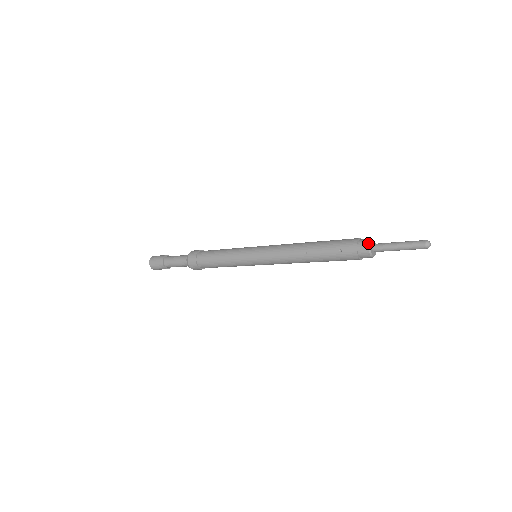
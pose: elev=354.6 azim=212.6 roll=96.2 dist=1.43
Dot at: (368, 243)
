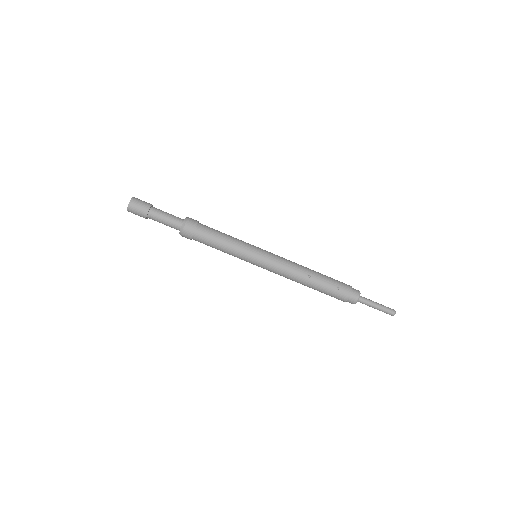
Dot at: (359, 293)
